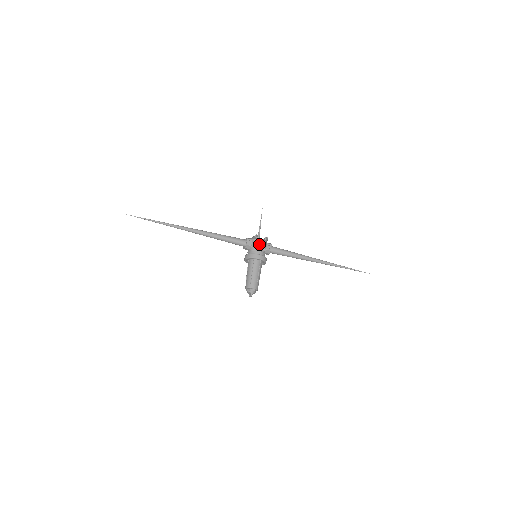
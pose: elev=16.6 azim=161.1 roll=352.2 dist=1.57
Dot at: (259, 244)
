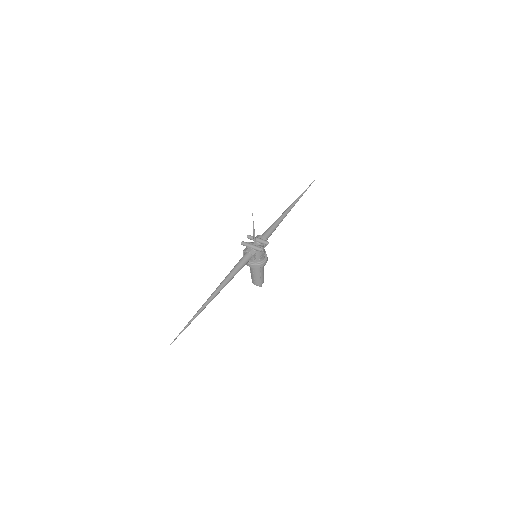
Dot at: (263, 252)
